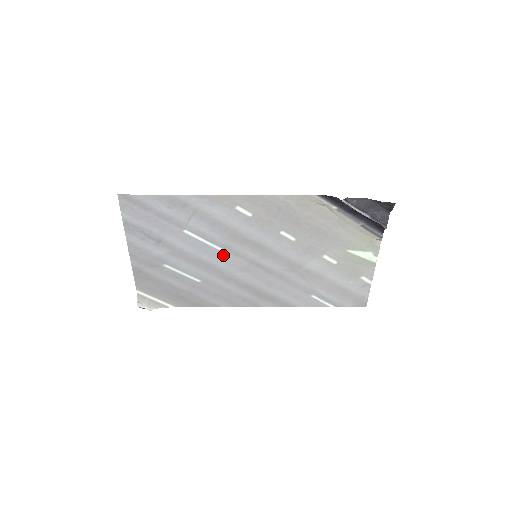
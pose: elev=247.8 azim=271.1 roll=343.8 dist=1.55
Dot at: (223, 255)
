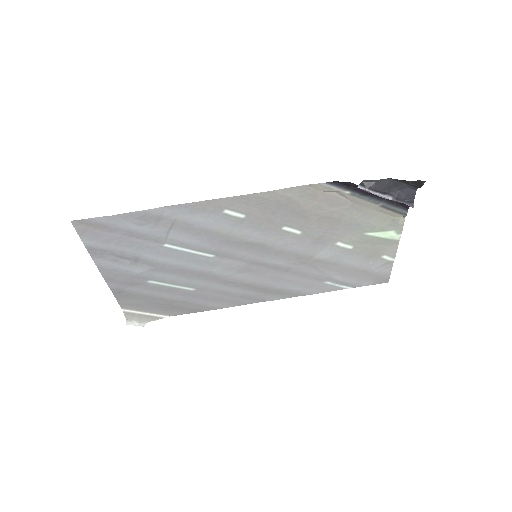
Dot at: (216, 261)
